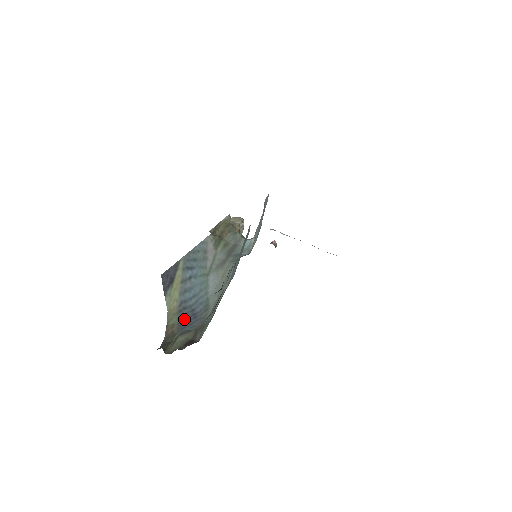
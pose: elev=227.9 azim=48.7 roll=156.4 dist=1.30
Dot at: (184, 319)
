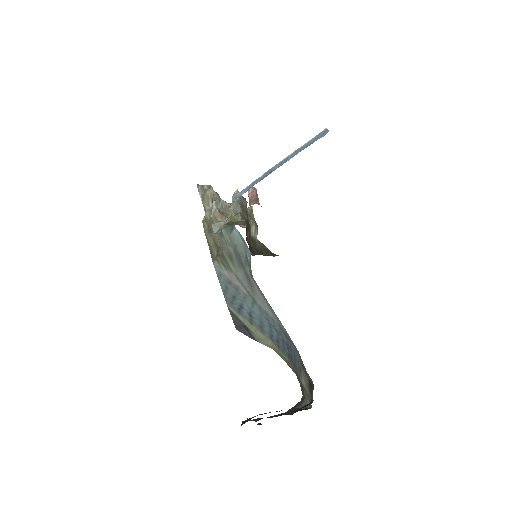
Dot at: (287, 353)
